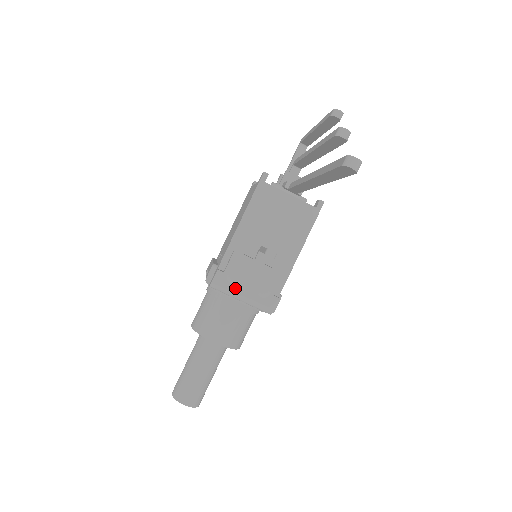
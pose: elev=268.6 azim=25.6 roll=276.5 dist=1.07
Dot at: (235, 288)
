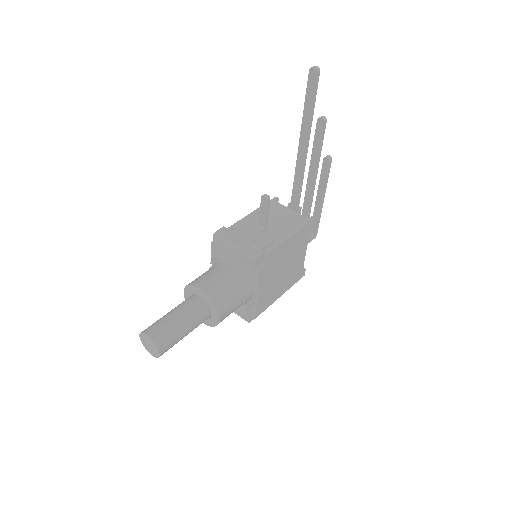
Dot at: (232, 238)
